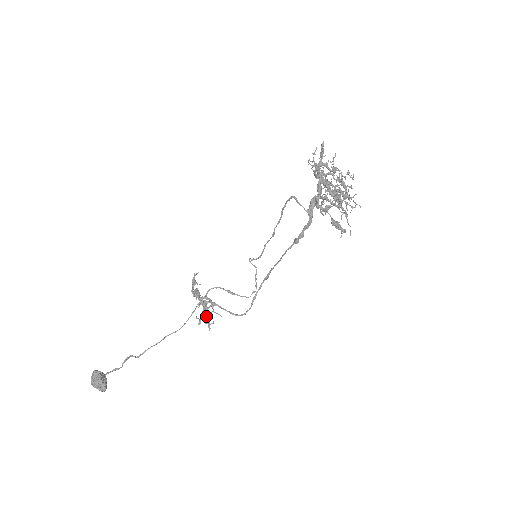
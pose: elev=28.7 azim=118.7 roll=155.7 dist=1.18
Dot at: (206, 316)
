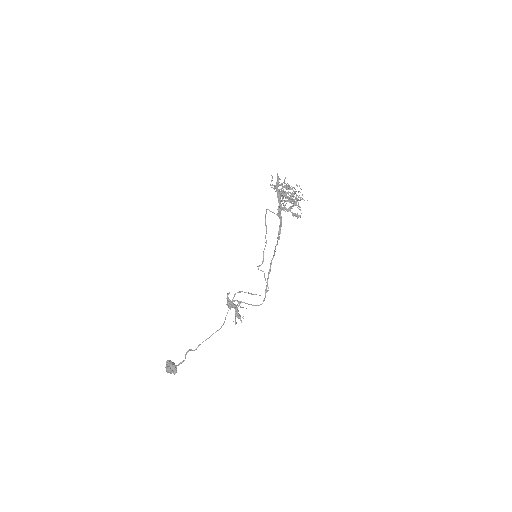
Dot at: (237, 313)
